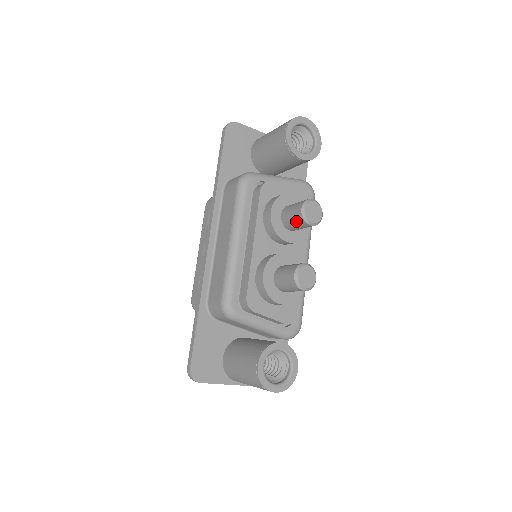
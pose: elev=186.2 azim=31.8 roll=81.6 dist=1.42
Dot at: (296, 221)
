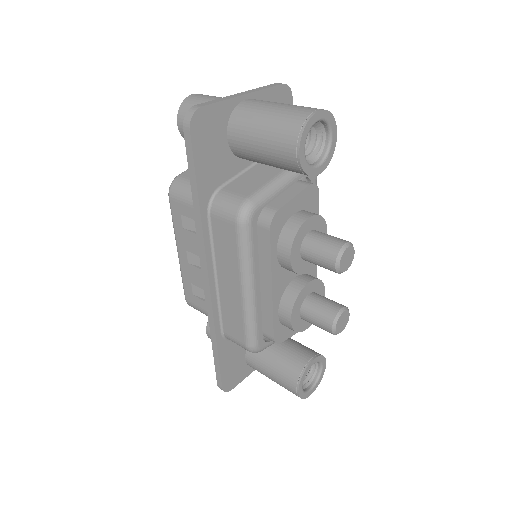
Dot at: (325, 268)
